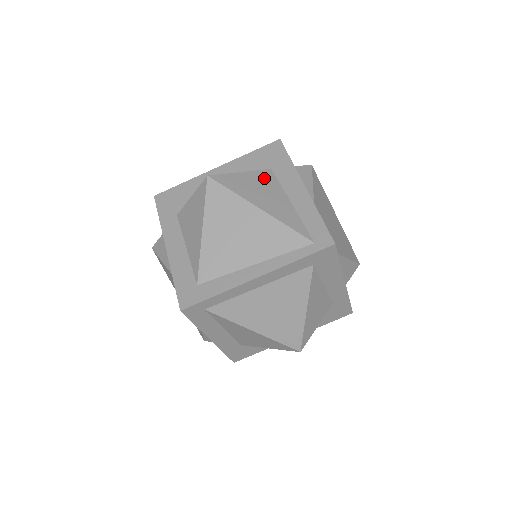
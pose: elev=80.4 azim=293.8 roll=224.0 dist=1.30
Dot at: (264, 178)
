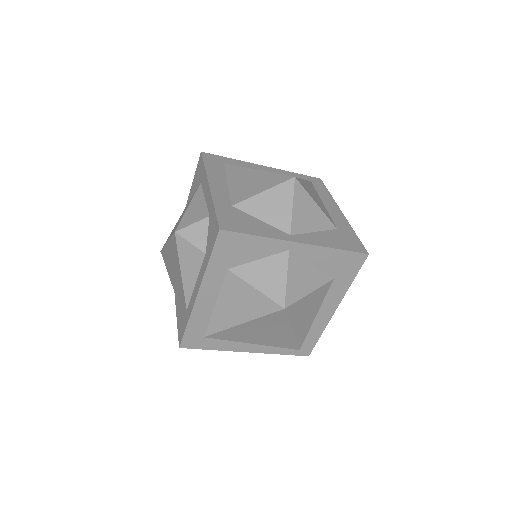
Dot at: (320, 294)
